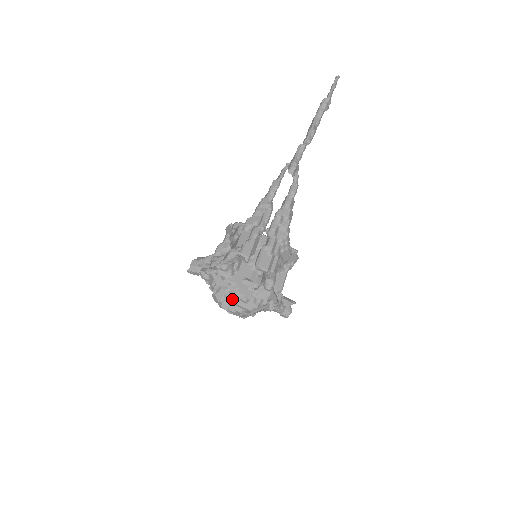
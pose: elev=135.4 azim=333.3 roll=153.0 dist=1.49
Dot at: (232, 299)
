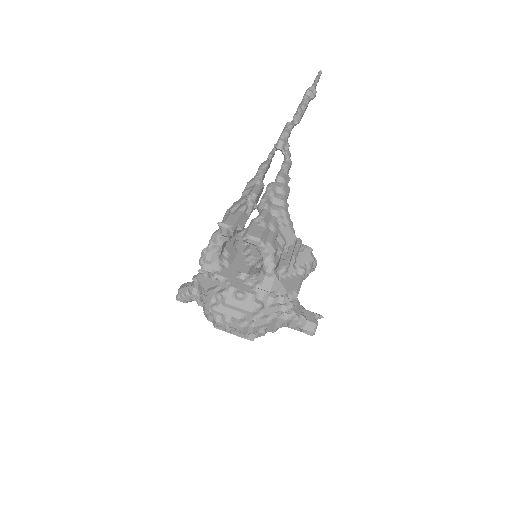
Dot at: (223, 298)
